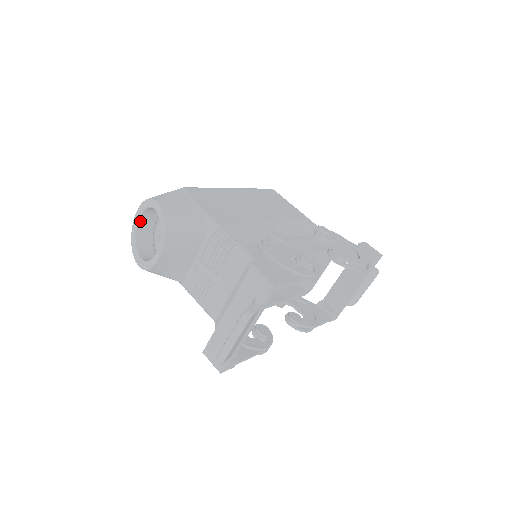
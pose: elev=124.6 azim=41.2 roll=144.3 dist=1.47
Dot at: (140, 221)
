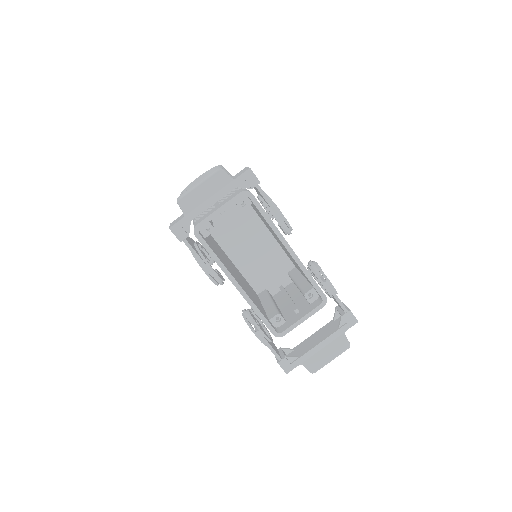
Dot at: occluded
